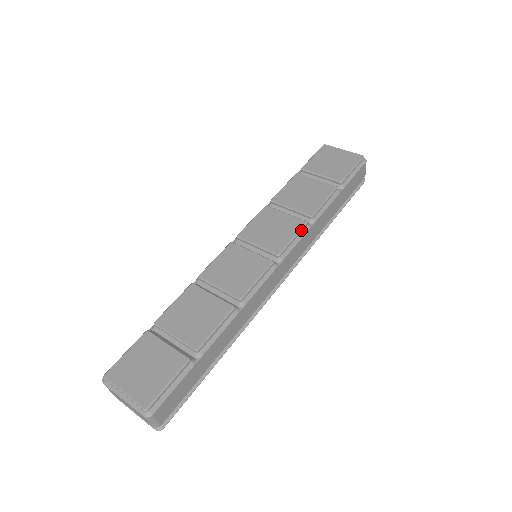
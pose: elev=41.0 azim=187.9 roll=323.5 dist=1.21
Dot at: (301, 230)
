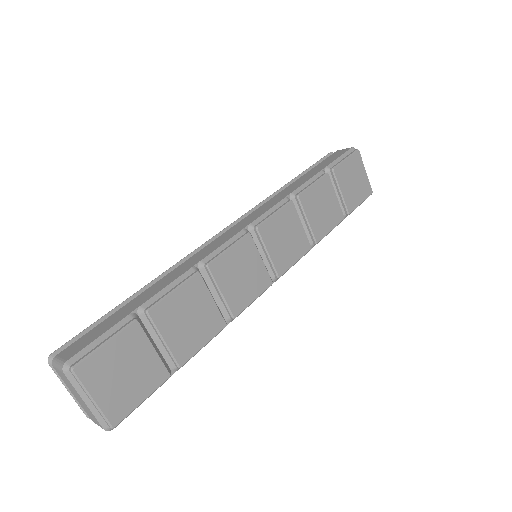
Dot at: (304, 255)
